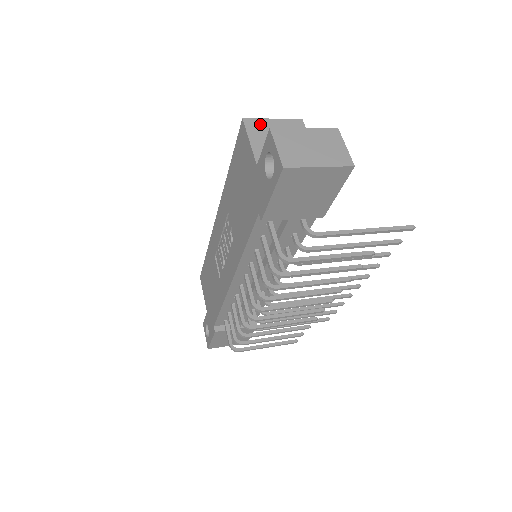
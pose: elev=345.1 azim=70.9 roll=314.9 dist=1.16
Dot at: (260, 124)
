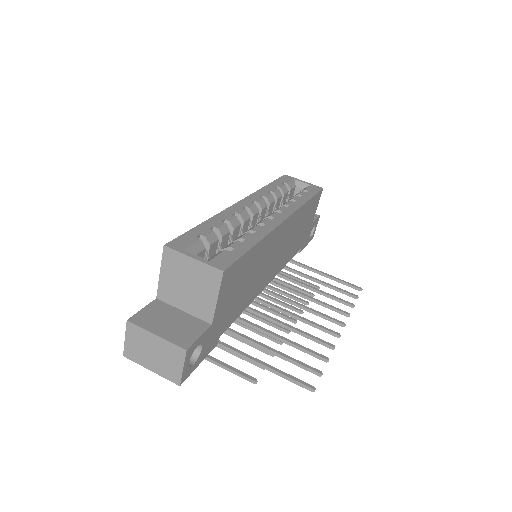
Dot at: (177, 259)
